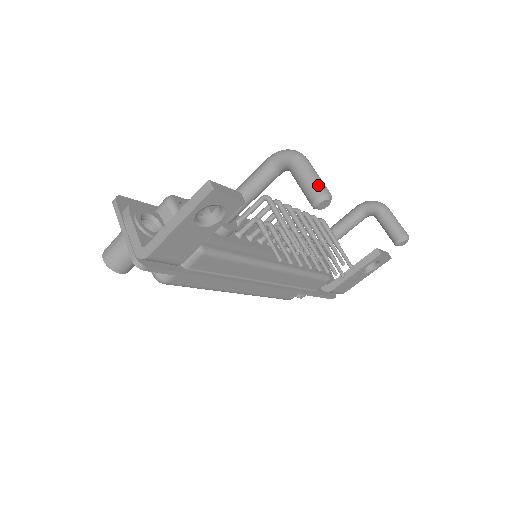
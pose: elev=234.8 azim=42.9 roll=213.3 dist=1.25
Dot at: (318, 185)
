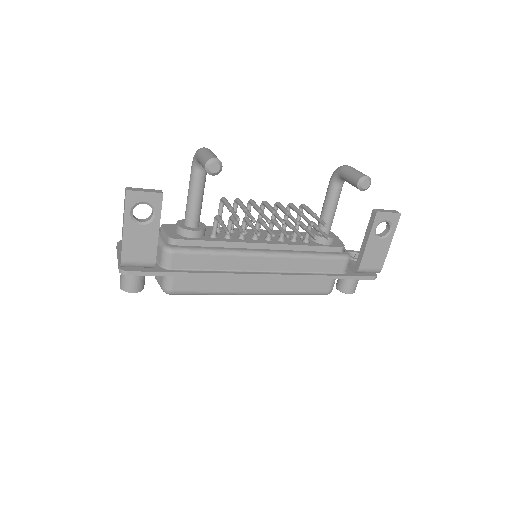
Dot at: (206, 157)
